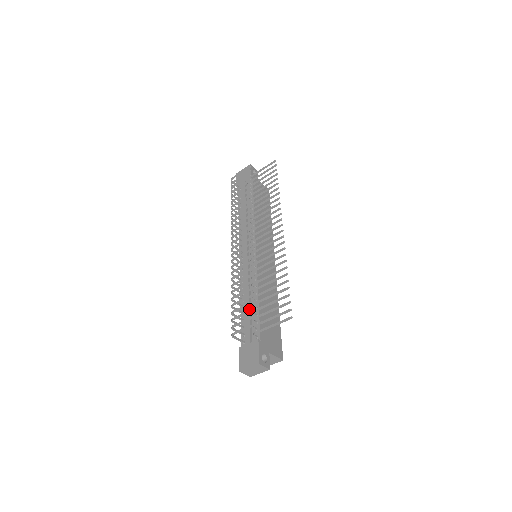
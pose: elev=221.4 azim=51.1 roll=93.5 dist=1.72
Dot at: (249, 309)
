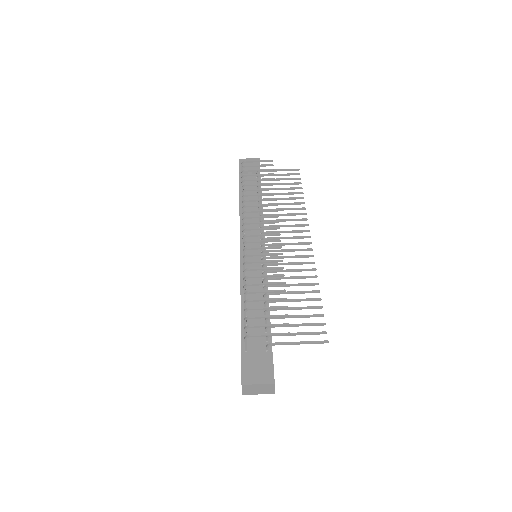
Dot at: (258, 313)
